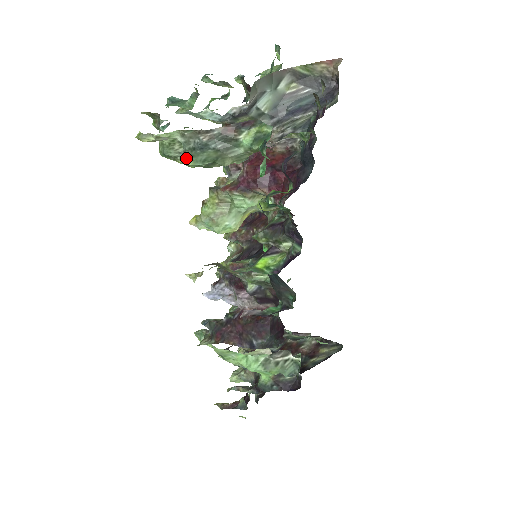
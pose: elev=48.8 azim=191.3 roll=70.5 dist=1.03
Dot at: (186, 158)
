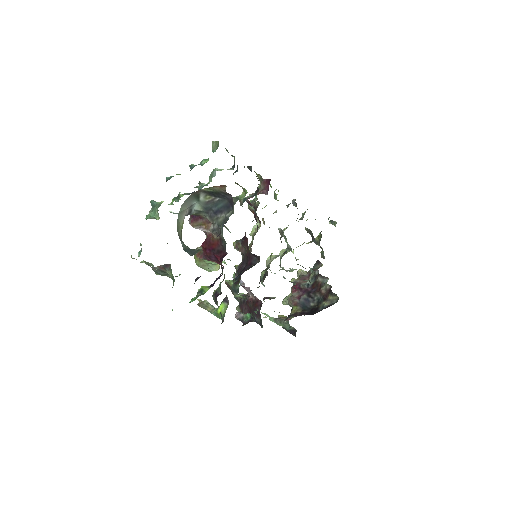
Dot at: occluded
